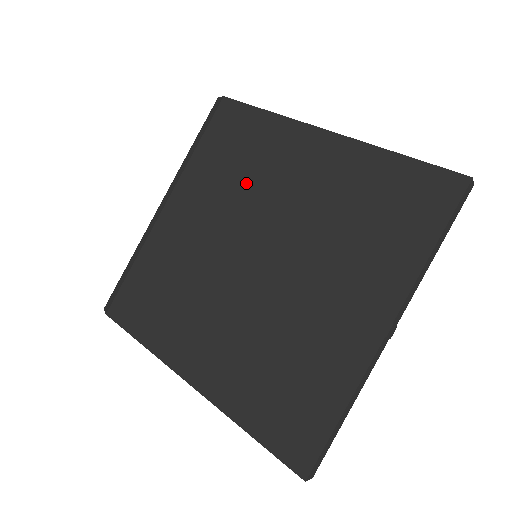
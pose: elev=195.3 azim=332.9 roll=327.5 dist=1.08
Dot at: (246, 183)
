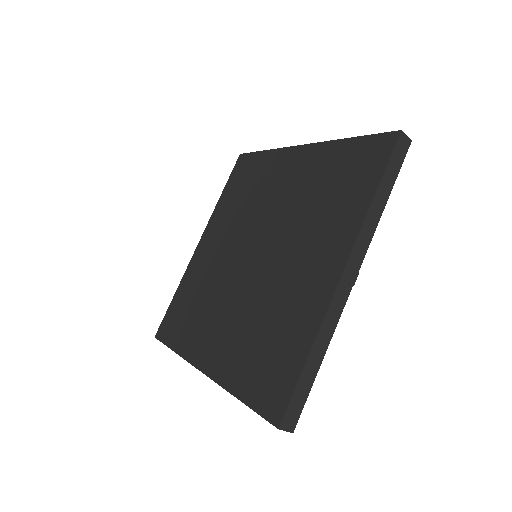
Dot at: (249, 204)
